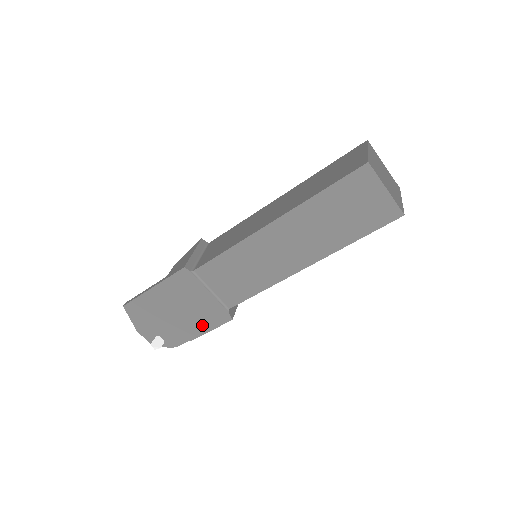
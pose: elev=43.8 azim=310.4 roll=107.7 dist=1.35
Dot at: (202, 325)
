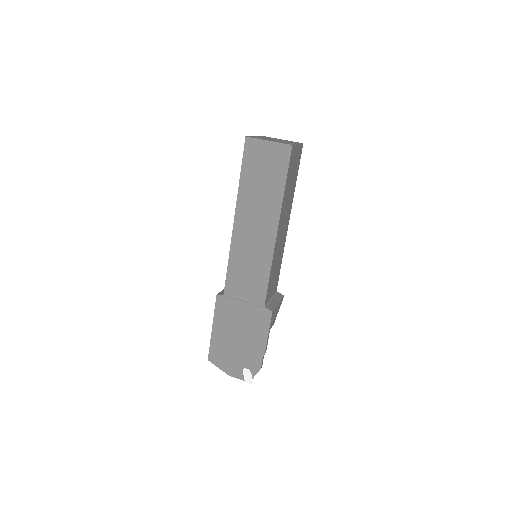
Dot at: (260, 334)
